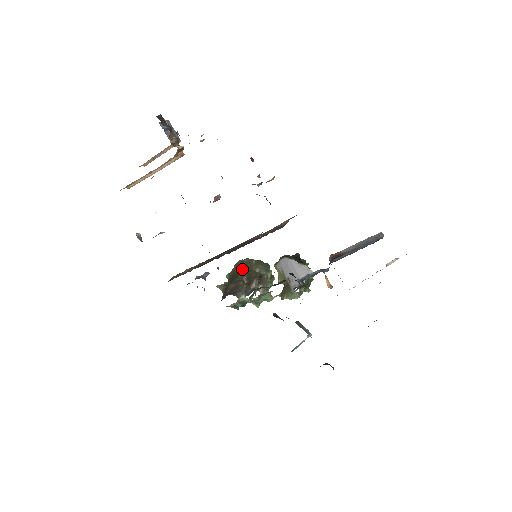
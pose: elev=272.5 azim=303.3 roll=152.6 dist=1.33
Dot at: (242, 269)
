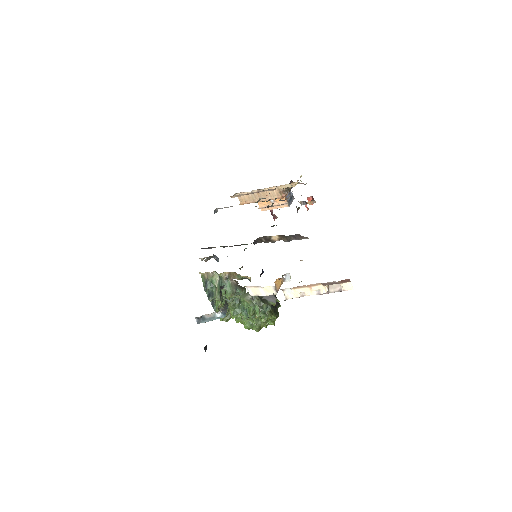
Dot at: occluded
